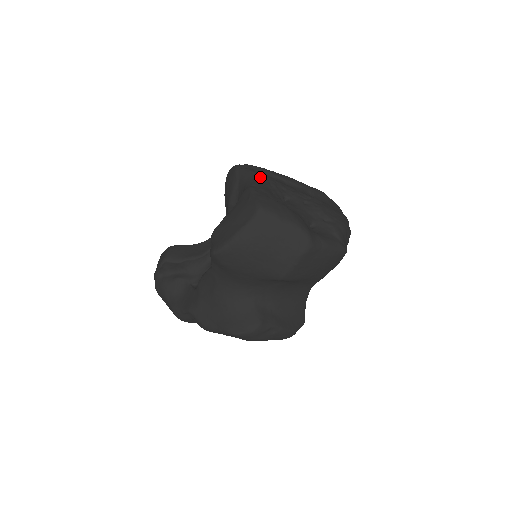
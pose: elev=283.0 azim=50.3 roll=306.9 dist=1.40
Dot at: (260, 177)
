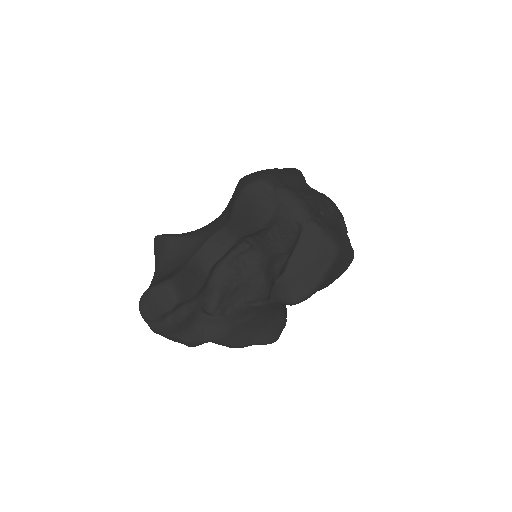
Dot at: (303, 199)
